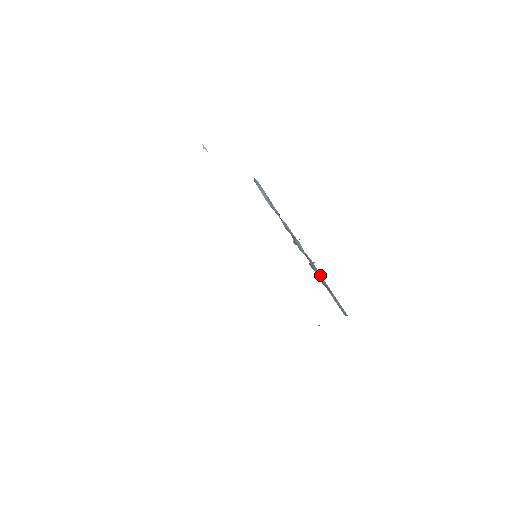
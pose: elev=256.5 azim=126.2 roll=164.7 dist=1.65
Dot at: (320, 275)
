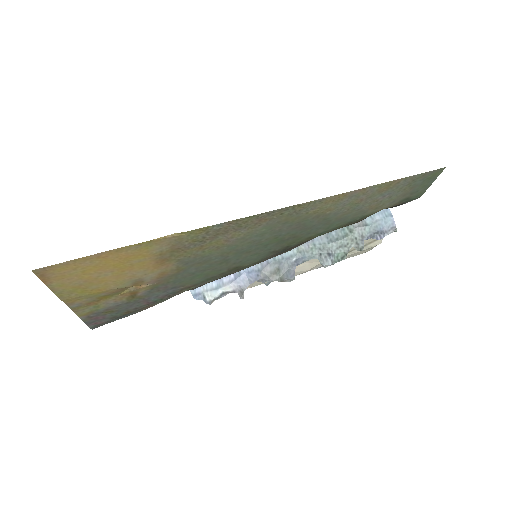
Dot at: occluded
